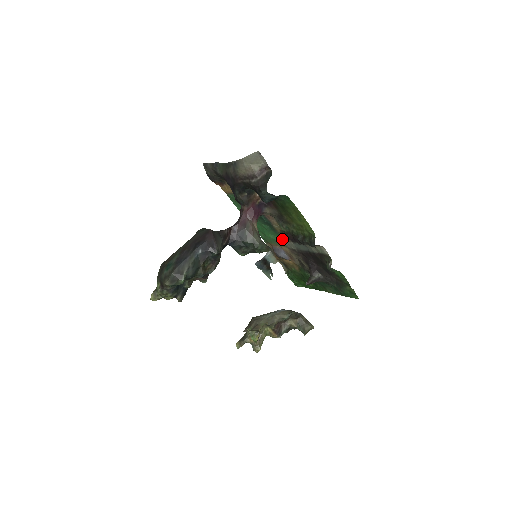
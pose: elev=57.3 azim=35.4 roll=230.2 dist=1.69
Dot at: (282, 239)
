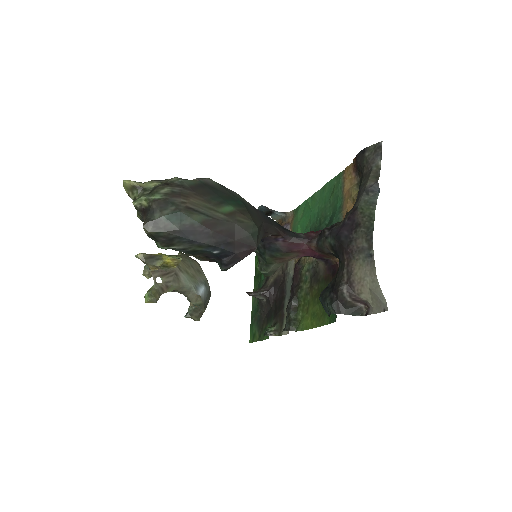
Dot at: occluded
